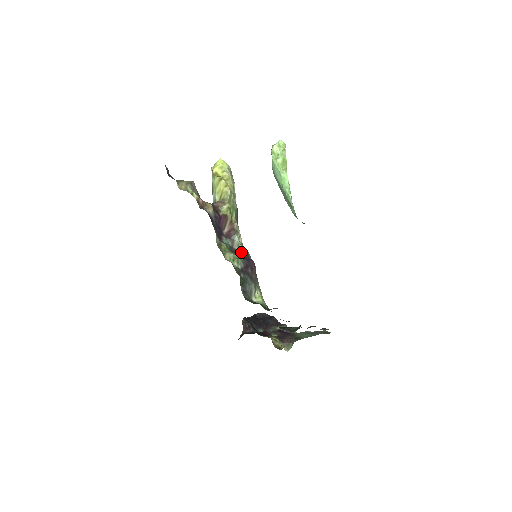
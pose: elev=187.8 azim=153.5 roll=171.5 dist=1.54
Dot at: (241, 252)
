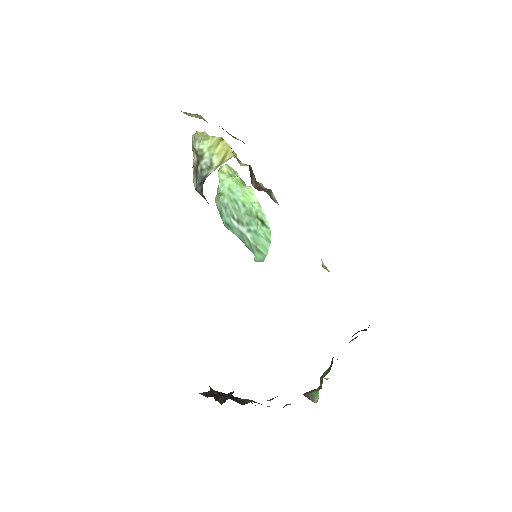
Dot at: occluded
